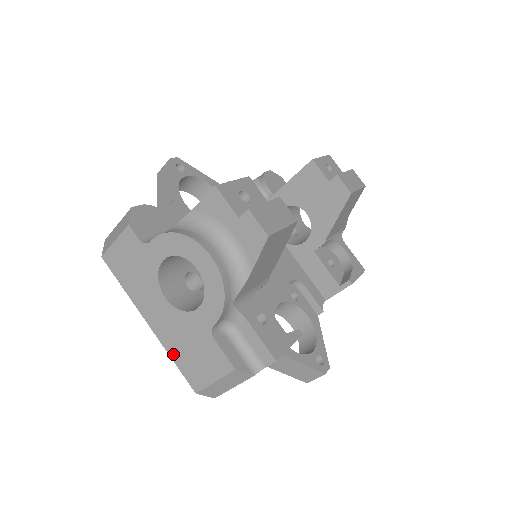
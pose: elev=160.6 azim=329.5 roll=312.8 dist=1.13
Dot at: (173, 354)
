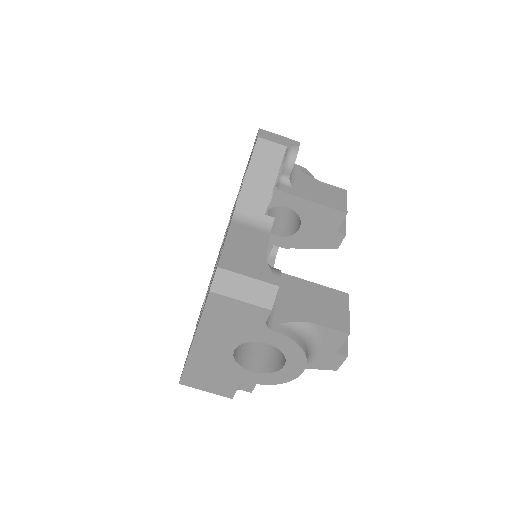
Dot at: (191, 365)
